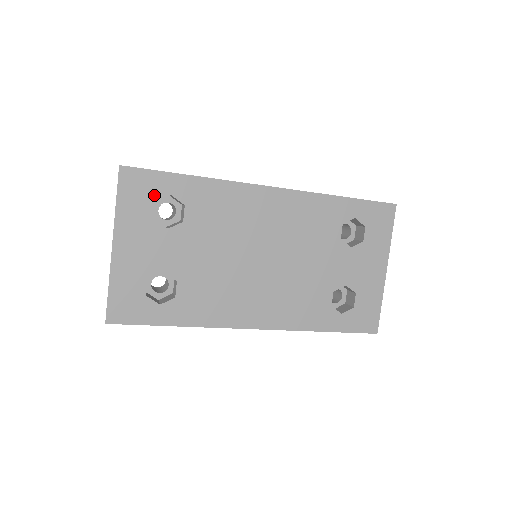
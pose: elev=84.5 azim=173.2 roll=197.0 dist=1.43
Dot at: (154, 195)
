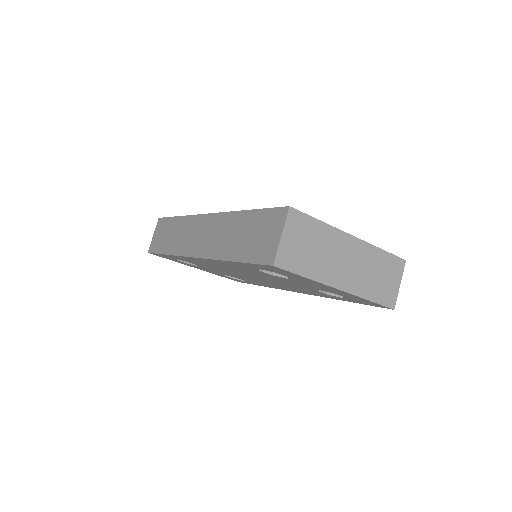
Dot at: occluded
